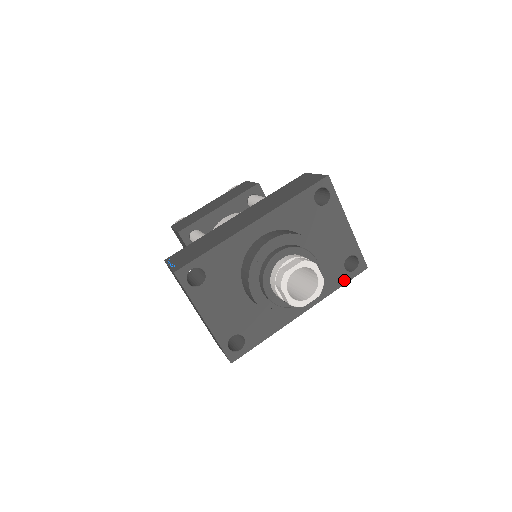
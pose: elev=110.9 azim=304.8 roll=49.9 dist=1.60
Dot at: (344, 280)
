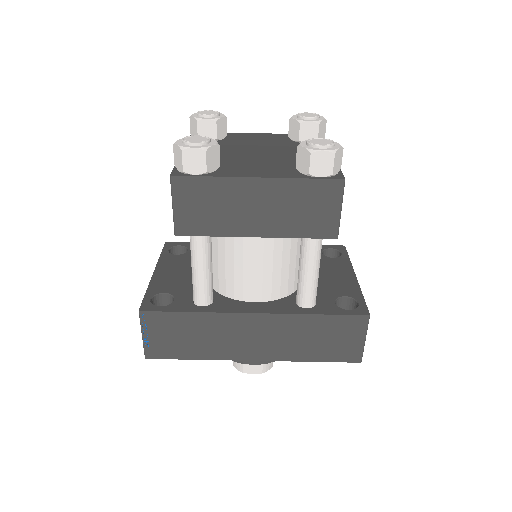
Dot at: occluded
